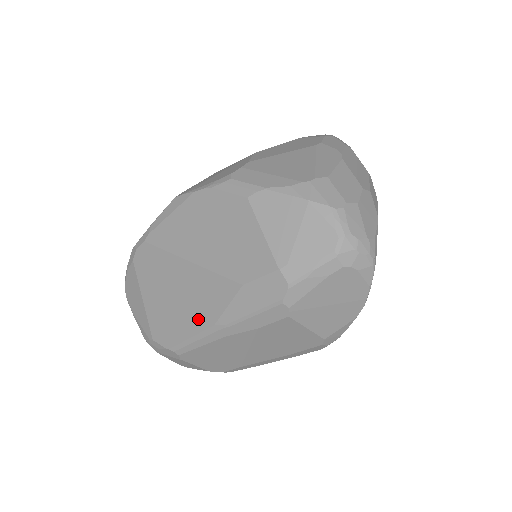
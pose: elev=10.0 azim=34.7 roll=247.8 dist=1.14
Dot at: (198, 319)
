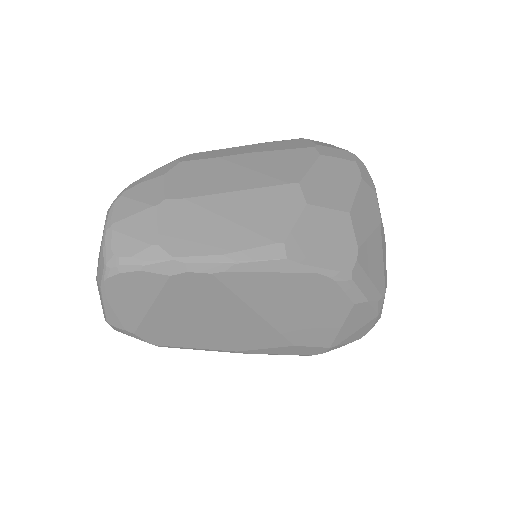
Dot at: (222, 344)
